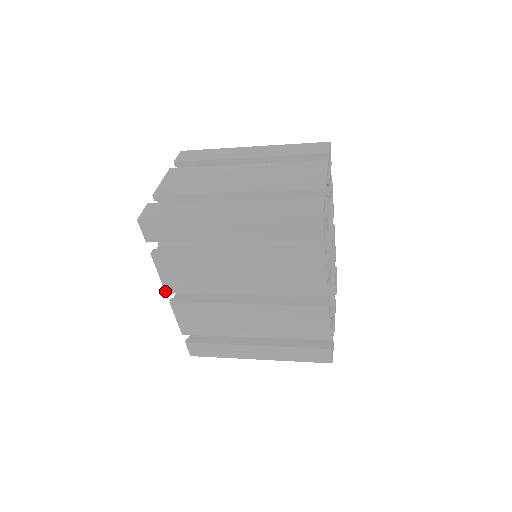
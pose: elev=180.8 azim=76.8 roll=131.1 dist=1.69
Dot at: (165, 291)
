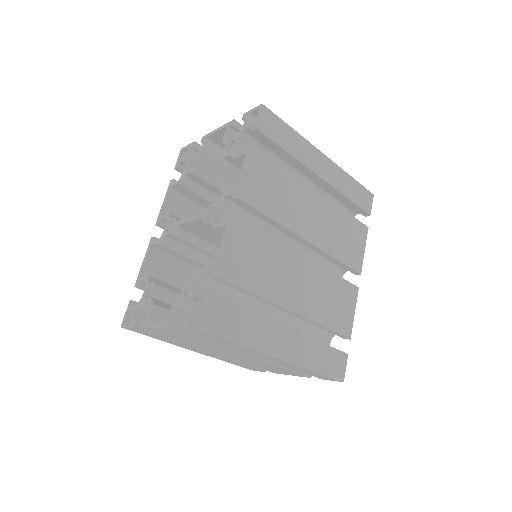
Dot at: (237, 195)
